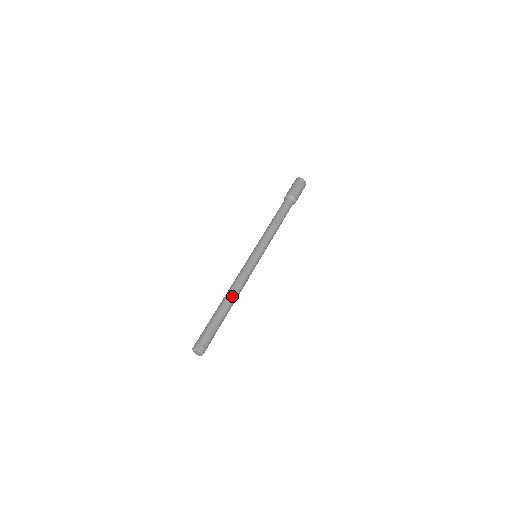
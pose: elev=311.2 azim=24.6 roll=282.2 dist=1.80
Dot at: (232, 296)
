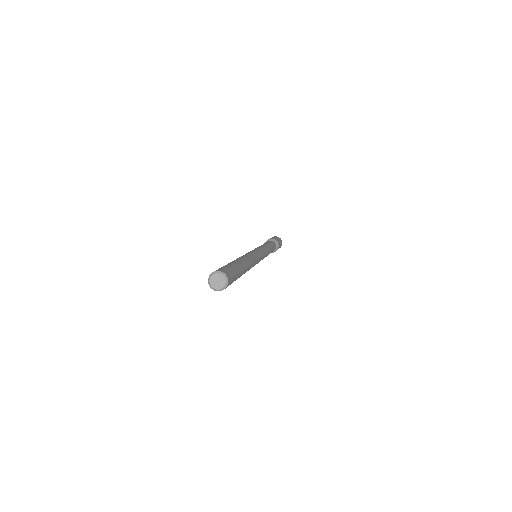
Dot at: (247, 260)
